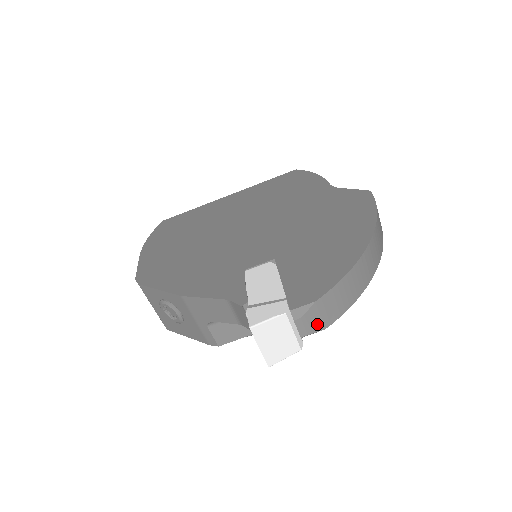
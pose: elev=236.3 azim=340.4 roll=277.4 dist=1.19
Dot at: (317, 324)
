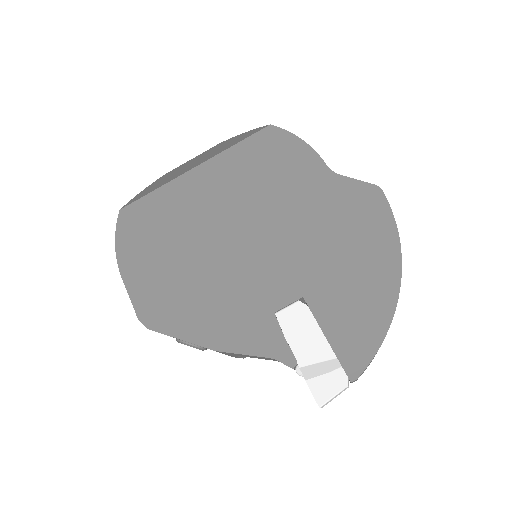
Dot at: occluded
